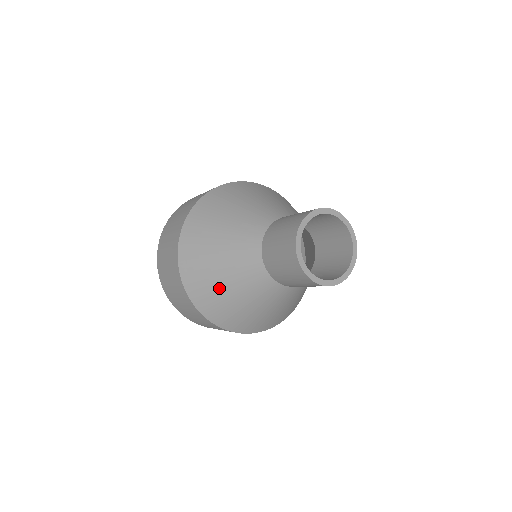
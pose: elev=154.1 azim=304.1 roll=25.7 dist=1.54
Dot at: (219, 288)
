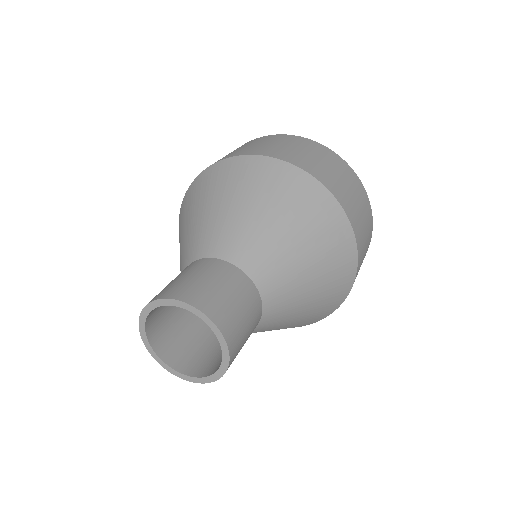
Dot at: occluded
